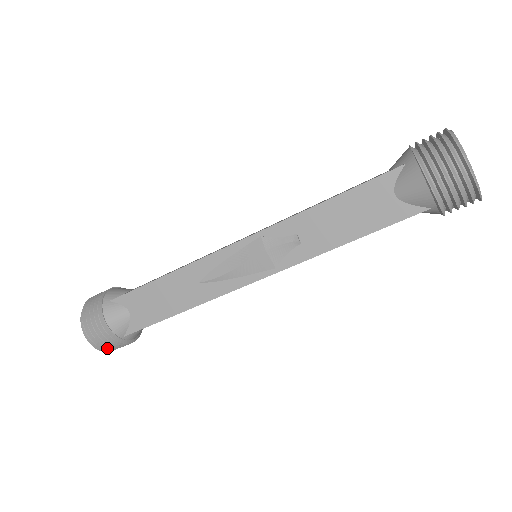
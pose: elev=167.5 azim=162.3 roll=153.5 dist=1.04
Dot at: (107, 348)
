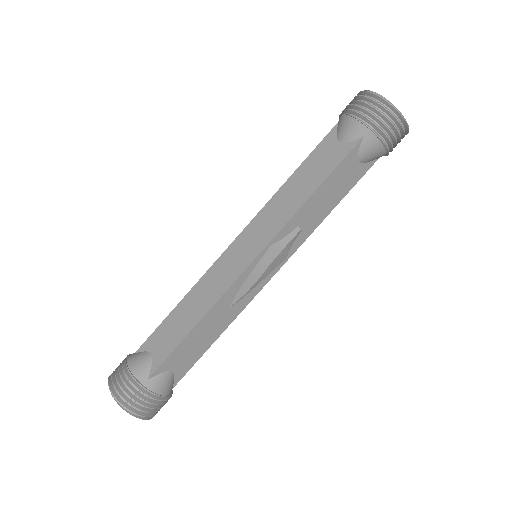
Dot at: occluded
